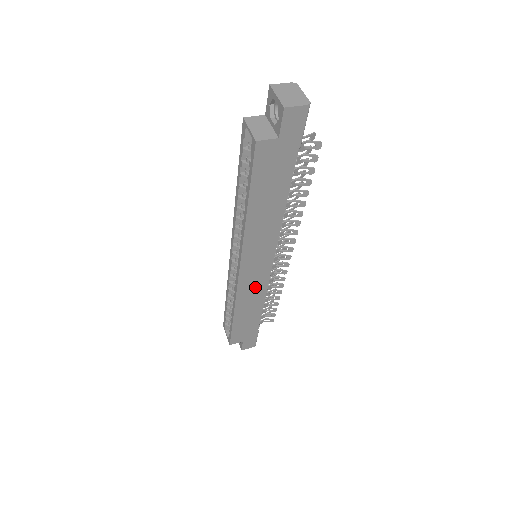
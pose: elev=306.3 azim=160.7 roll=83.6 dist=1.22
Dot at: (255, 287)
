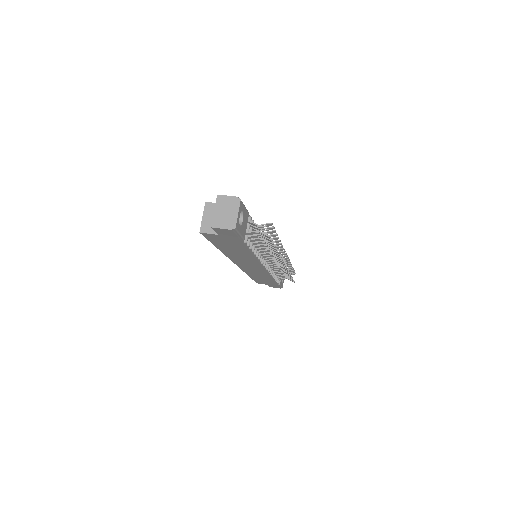
Dot at: (257, 272)
